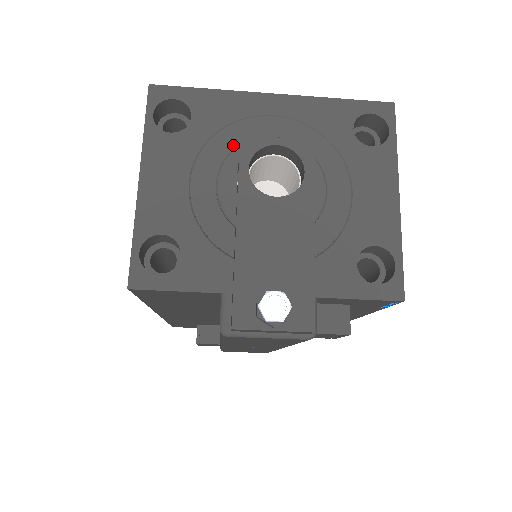
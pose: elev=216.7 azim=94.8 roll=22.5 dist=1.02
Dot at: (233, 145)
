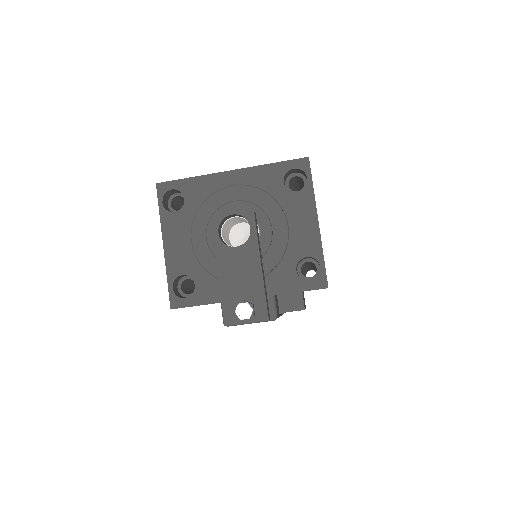
Dot at: (212, 211)
